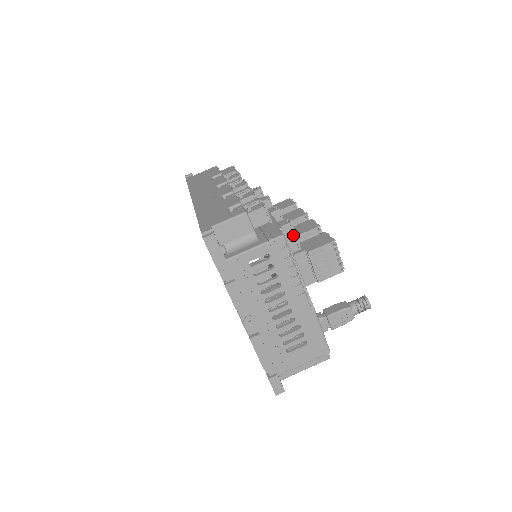
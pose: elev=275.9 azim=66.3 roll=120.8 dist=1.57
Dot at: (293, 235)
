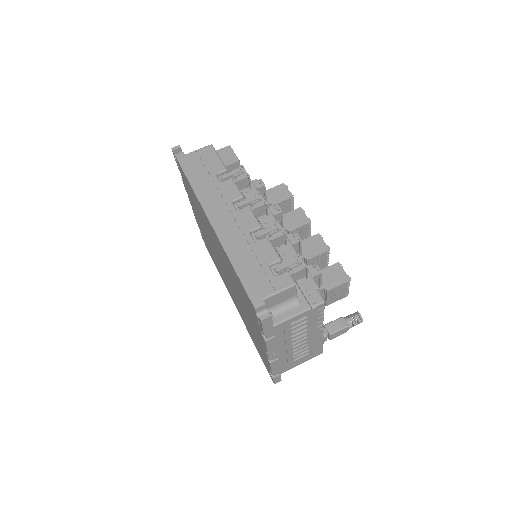
Dot at: (319, 279)
